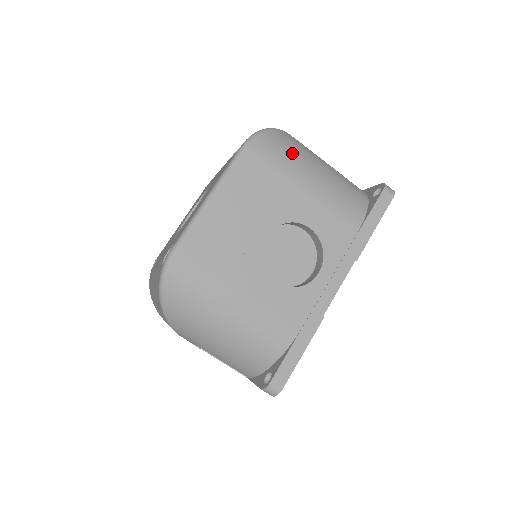
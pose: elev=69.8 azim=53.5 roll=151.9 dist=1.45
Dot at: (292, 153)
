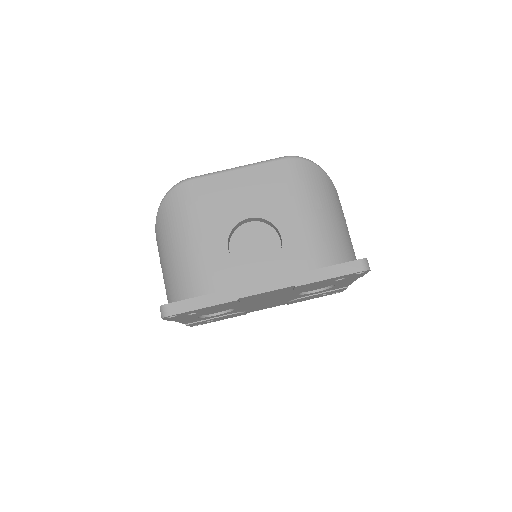
Dot at: (315, 187)
